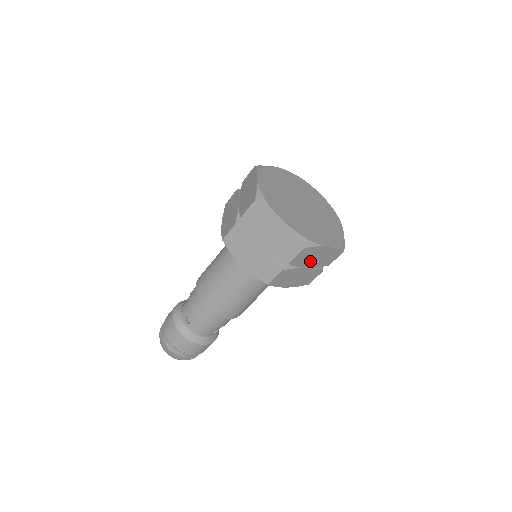
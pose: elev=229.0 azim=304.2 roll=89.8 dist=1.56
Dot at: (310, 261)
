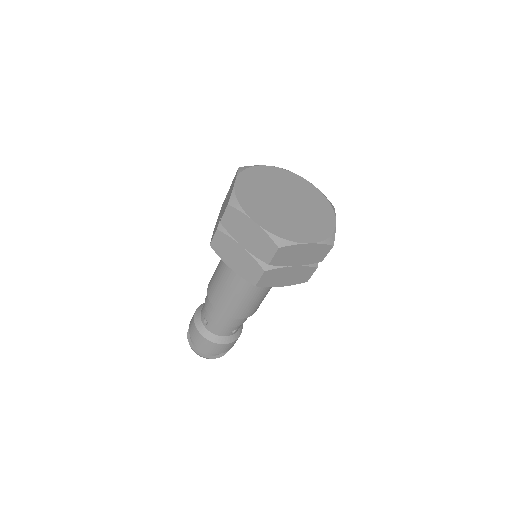
Dot at: (295, 259)
